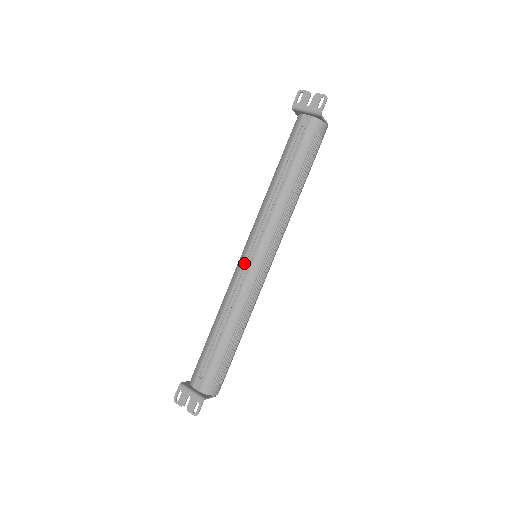
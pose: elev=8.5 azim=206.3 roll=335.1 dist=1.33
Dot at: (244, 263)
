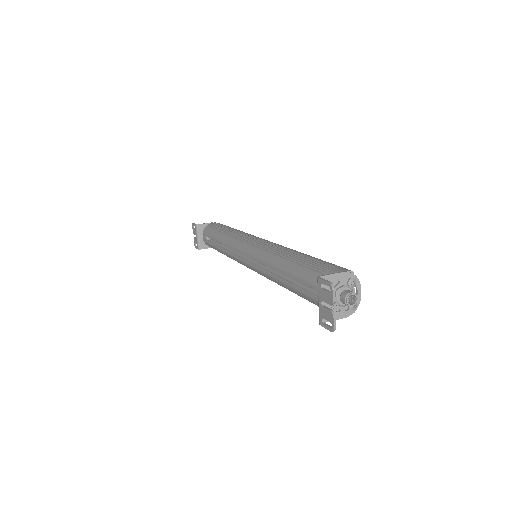
Dot at: (241, 252)
